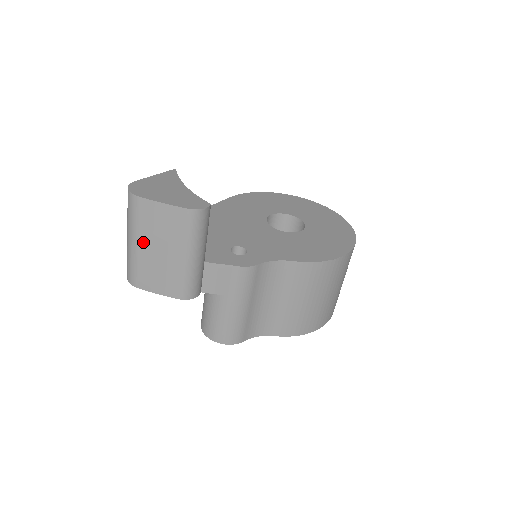
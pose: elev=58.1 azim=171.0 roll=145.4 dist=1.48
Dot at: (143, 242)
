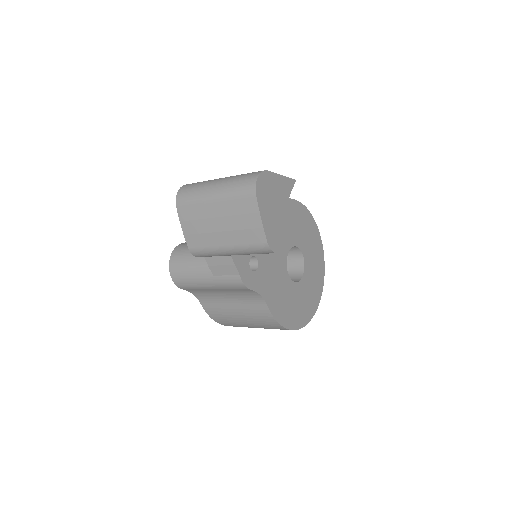
Dot at: (219, 206)
